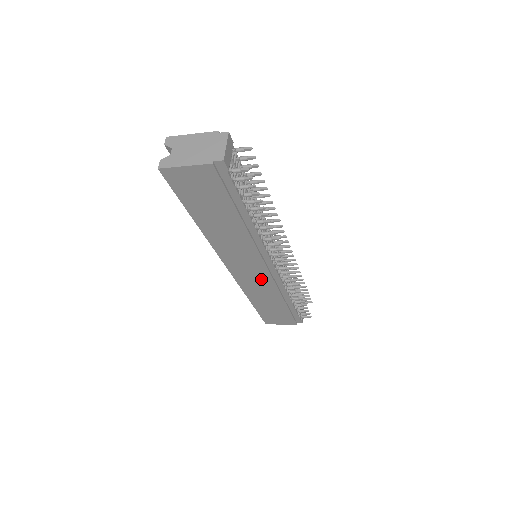
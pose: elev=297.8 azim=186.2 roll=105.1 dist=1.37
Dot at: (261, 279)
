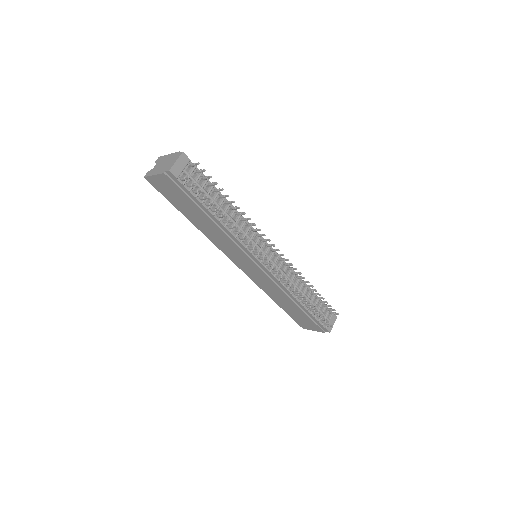
Dot at: (262, 277)
